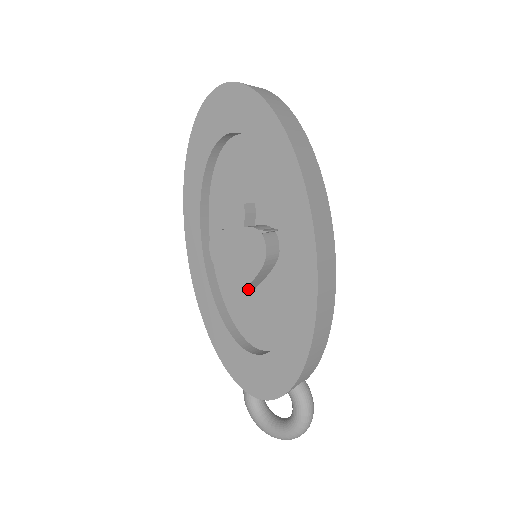
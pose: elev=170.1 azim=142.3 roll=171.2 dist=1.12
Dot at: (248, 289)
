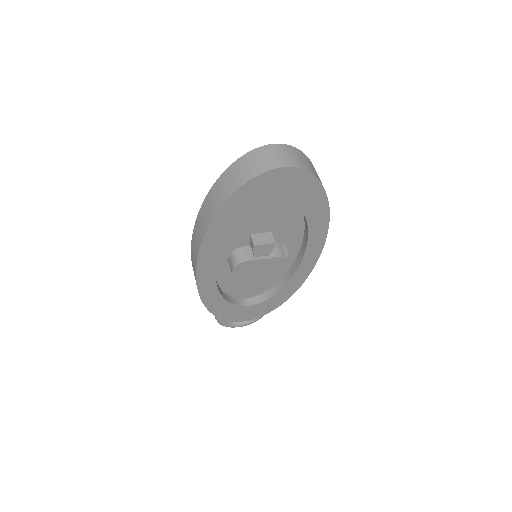
Dot at: occluded
